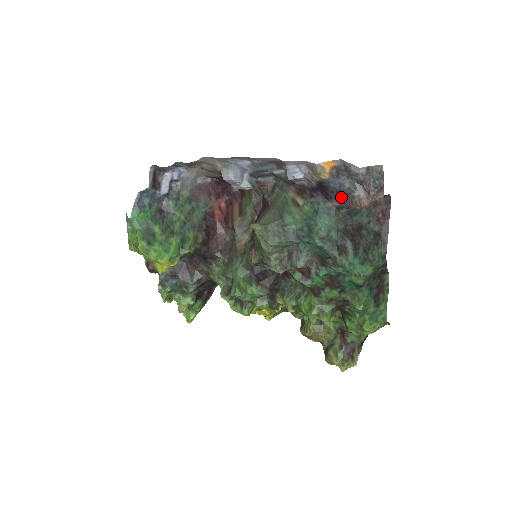
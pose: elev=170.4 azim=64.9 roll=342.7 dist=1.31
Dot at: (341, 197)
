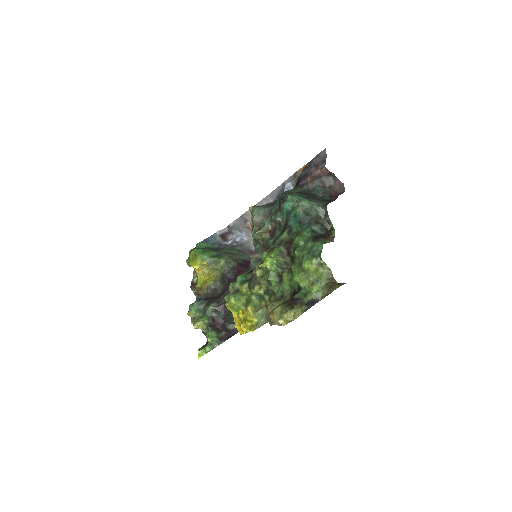
Dot at: (304, 178)
